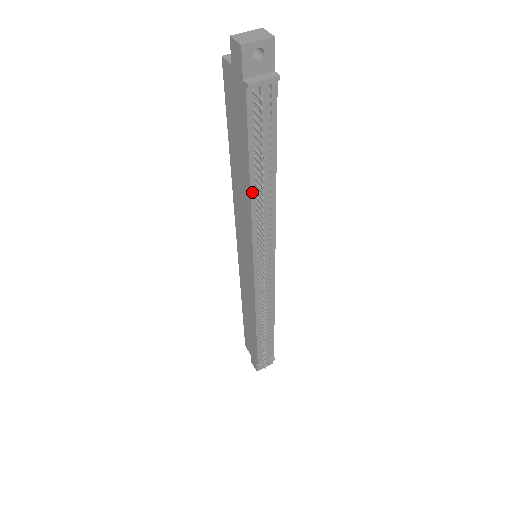
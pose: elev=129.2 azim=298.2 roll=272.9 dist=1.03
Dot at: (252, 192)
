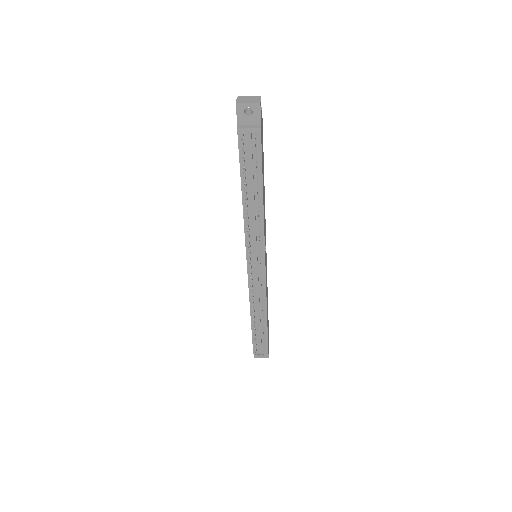
Dot at: (244, 202)
